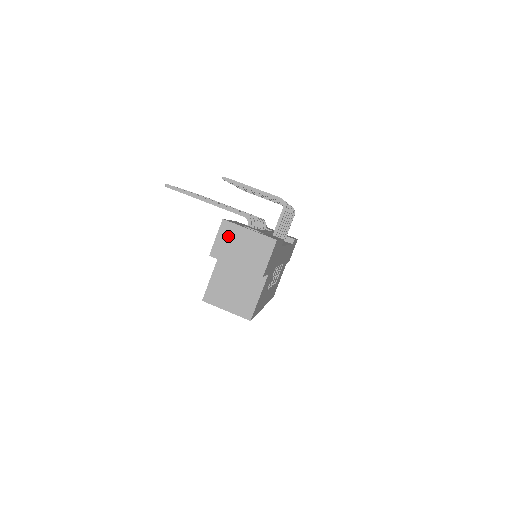
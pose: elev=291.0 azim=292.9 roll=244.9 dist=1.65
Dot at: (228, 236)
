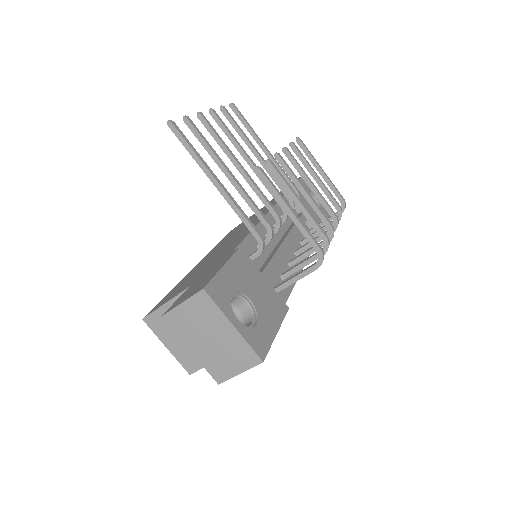
Dot at: (199, 313)
